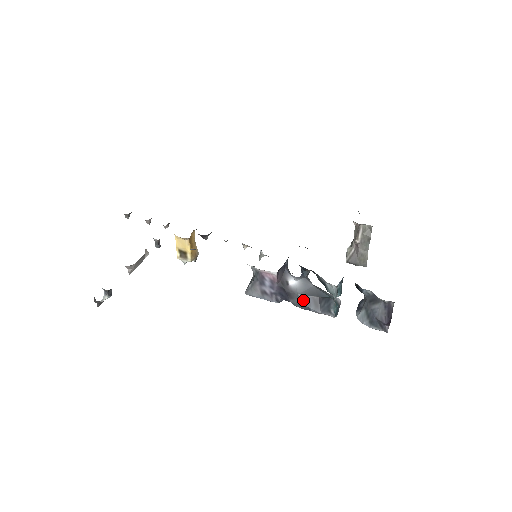
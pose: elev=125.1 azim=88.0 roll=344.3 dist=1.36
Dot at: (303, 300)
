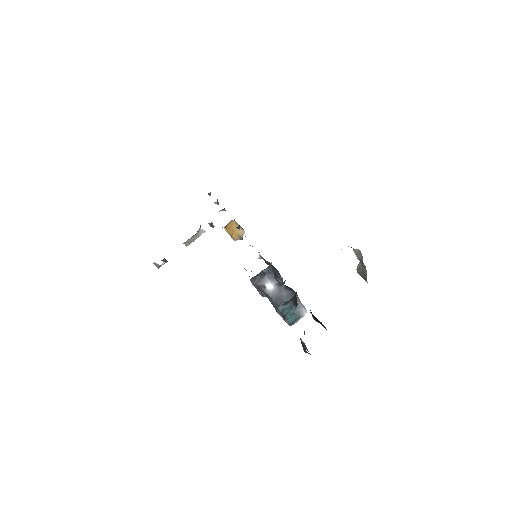
Dot at: (274, 303)
